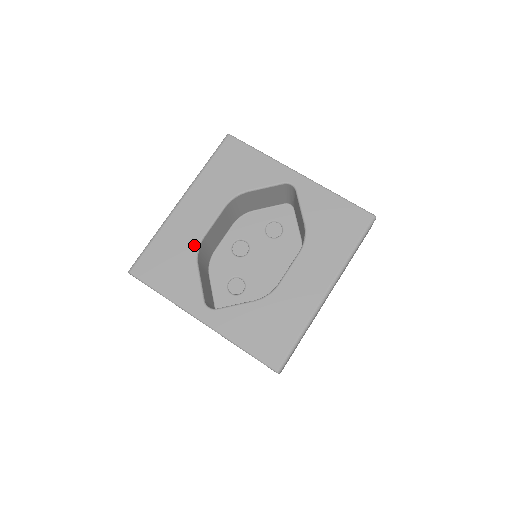
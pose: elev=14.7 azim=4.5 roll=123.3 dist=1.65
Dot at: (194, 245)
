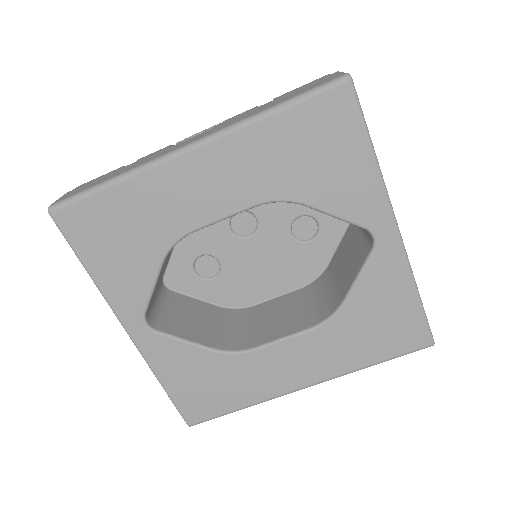
Dot at: (172, 235)
